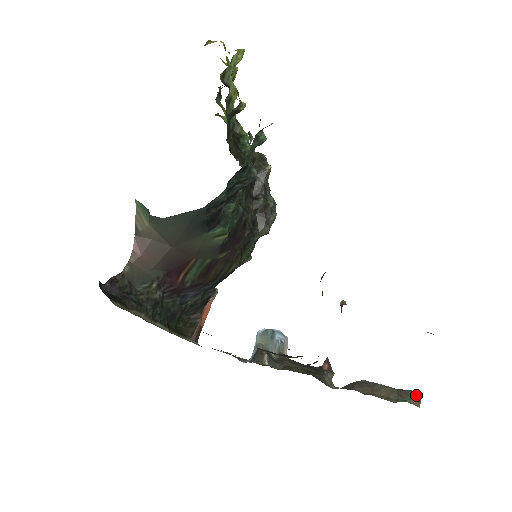
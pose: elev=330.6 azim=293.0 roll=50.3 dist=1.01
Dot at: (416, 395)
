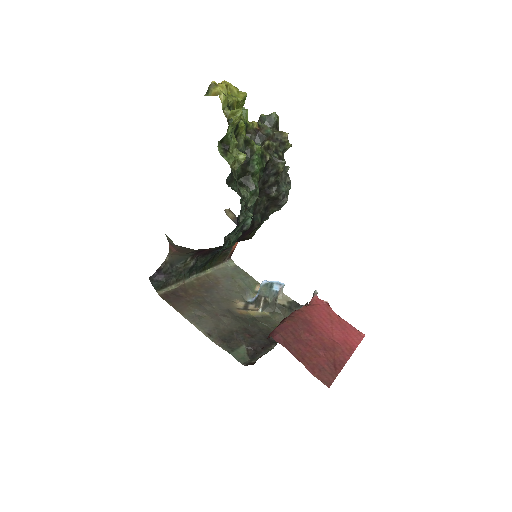
Dot at: occluded
